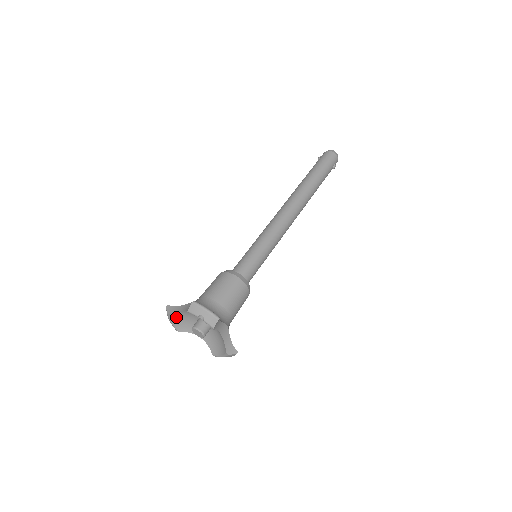
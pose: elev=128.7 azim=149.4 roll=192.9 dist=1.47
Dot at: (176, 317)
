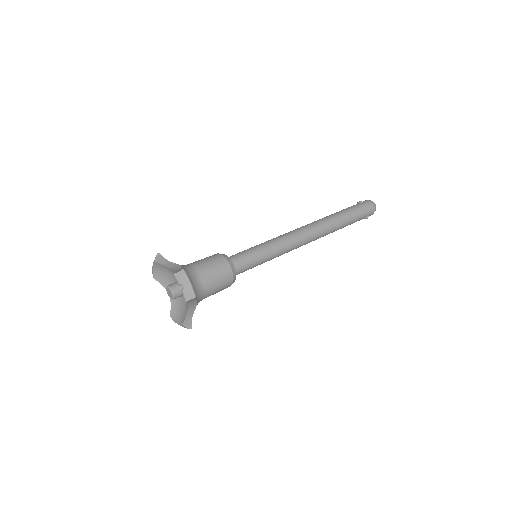
Dot at: (160, 267)
